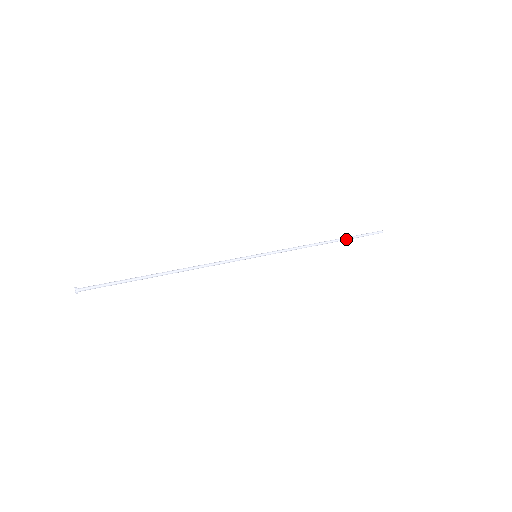
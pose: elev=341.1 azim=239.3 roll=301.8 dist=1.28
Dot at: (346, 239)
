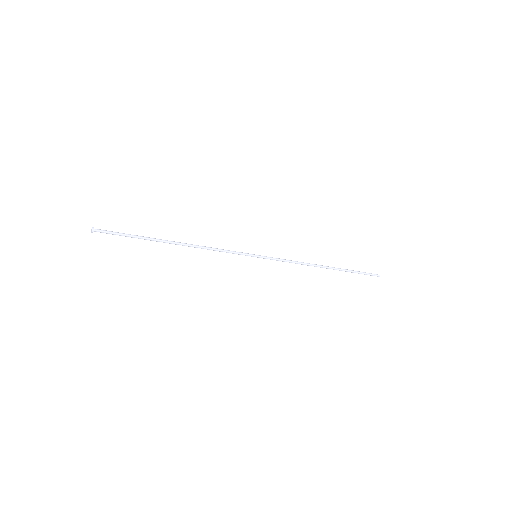
Dot at: (343, 269)
